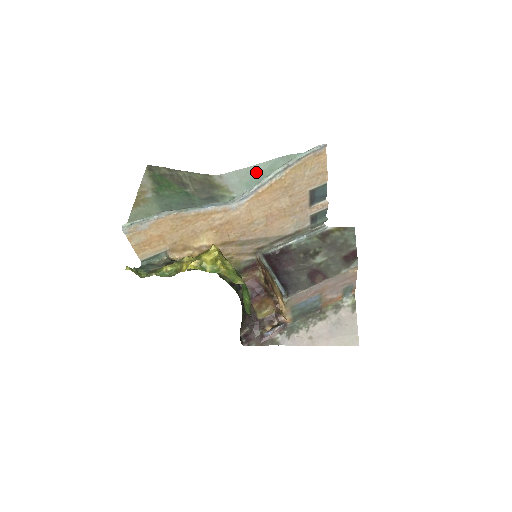
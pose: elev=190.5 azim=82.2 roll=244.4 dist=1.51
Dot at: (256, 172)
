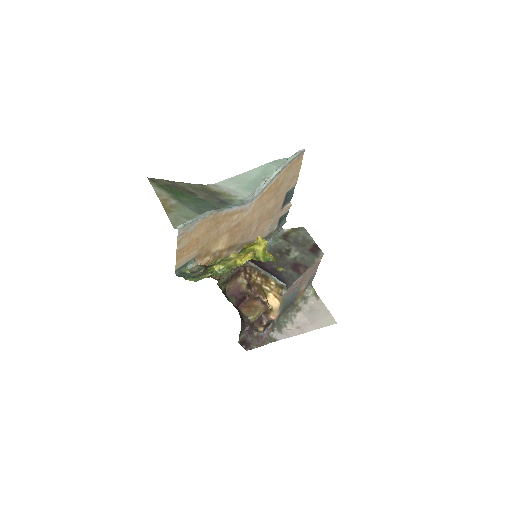
Dot at: (251, 177)
